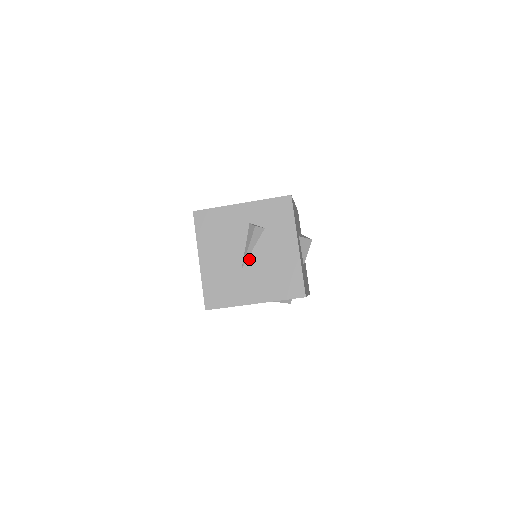
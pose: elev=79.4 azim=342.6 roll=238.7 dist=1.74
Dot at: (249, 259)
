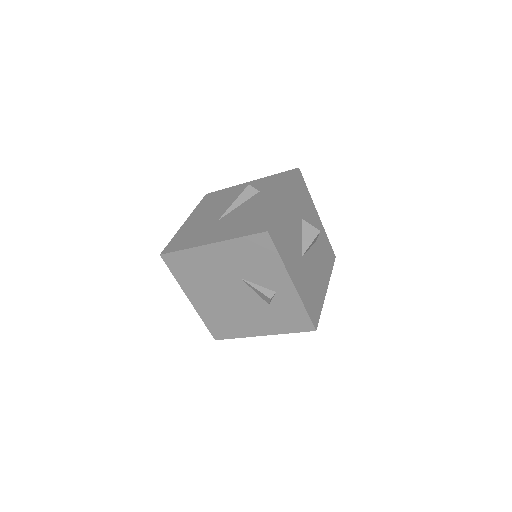
Dot at: (230, 213)
